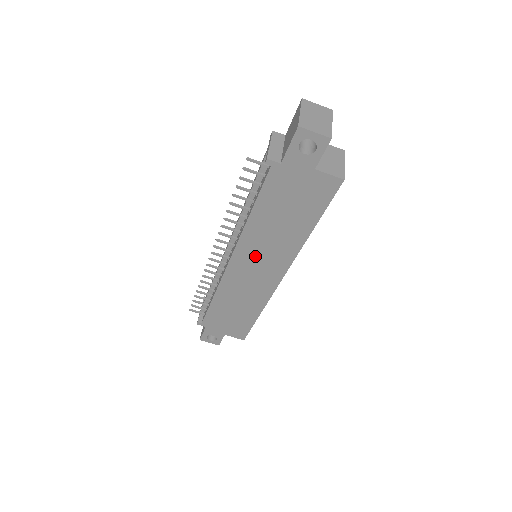
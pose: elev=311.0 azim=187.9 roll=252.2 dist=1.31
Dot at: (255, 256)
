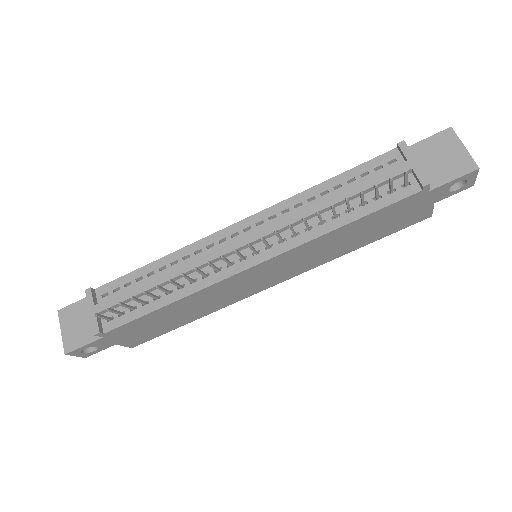
Dot at: (285, 263)
